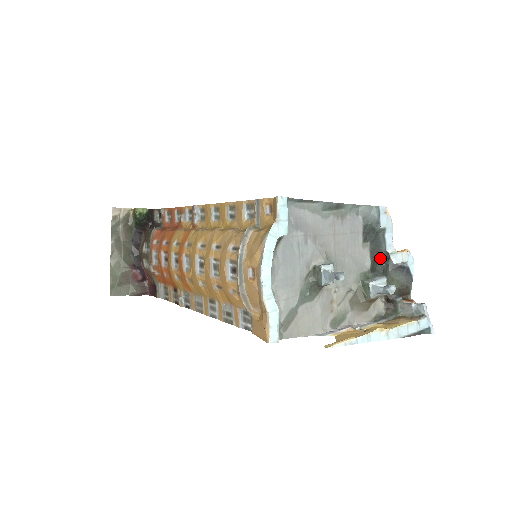
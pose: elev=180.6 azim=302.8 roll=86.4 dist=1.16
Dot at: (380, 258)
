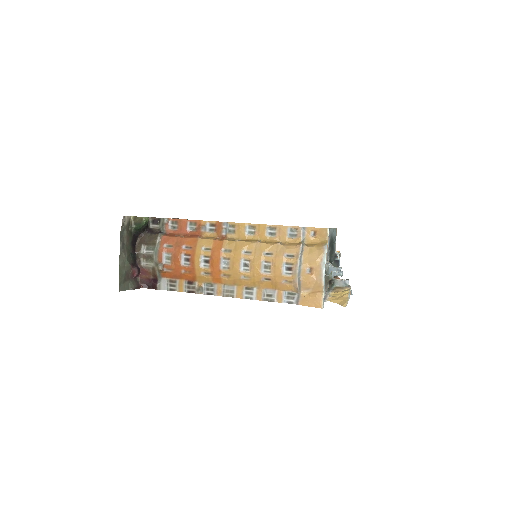
Dot at: (332, 256)
